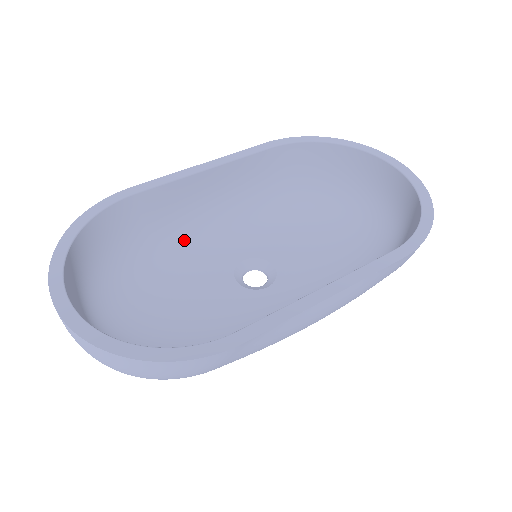
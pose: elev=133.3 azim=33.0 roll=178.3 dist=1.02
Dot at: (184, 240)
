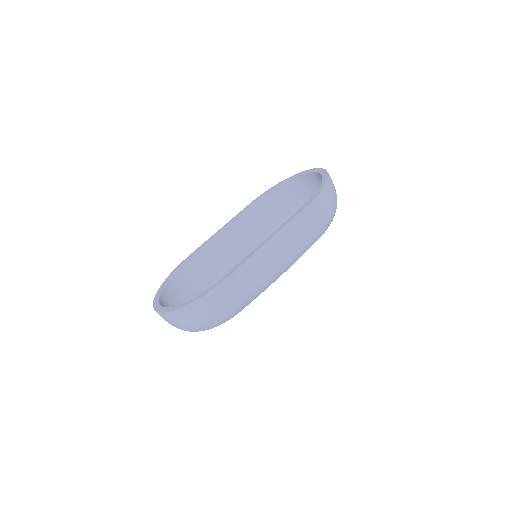
Dot at: (227, 272)
